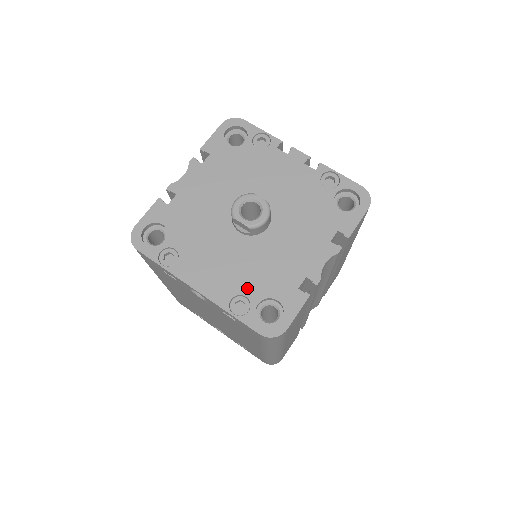
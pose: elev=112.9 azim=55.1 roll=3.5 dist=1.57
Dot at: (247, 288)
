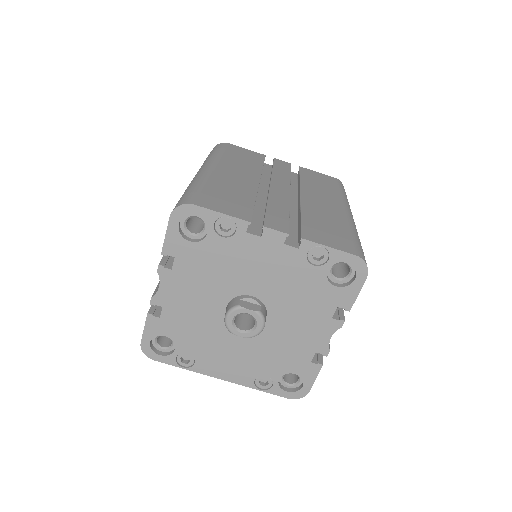
Dot at: (265, 370)
